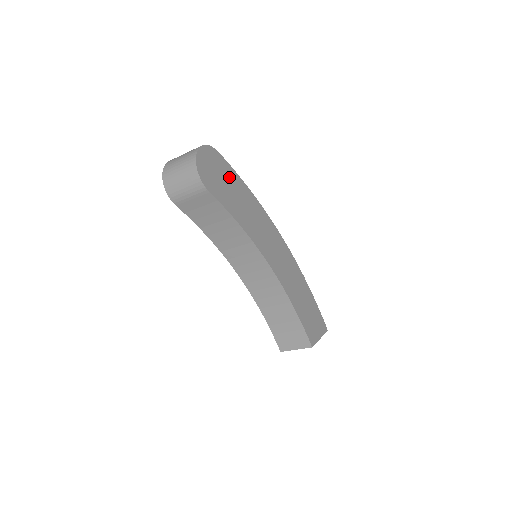
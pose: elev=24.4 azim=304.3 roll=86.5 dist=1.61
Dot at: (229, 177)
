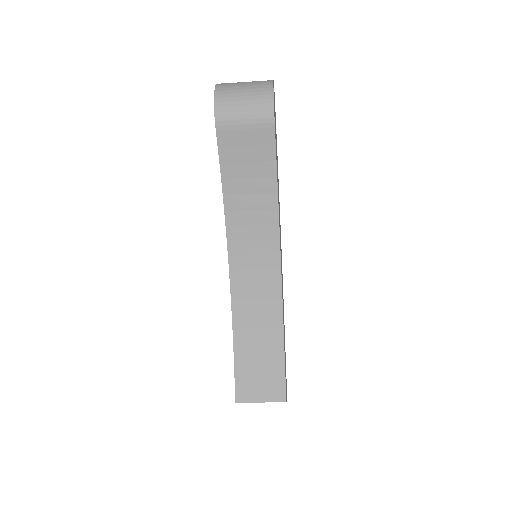
Dot at: (276, 140)
